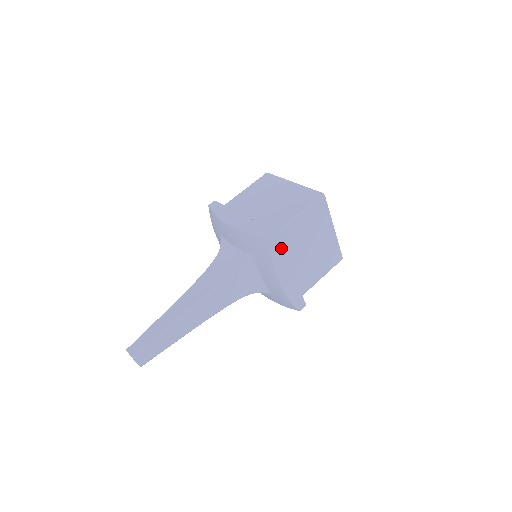
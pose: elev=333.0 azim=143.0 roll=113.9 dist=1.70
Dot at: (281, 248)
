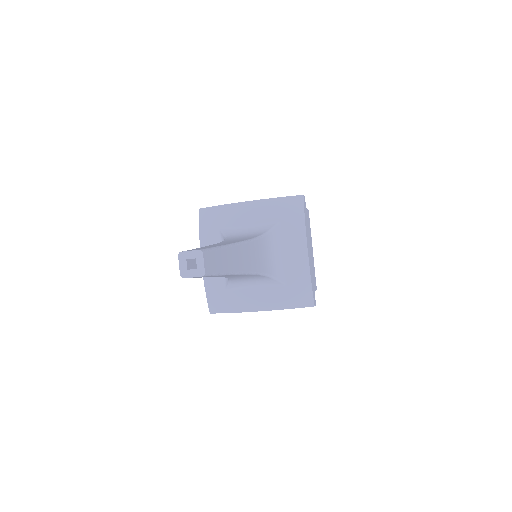
Dot at: (306, 215)
